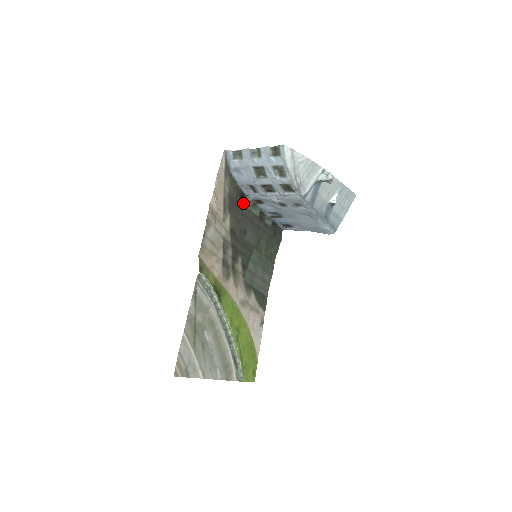
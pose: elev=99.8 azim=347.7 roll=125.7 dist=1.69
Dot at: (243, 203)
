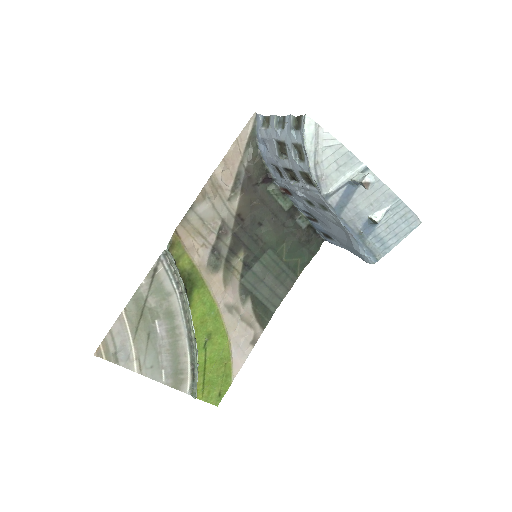
Dot at: (267, 187)
